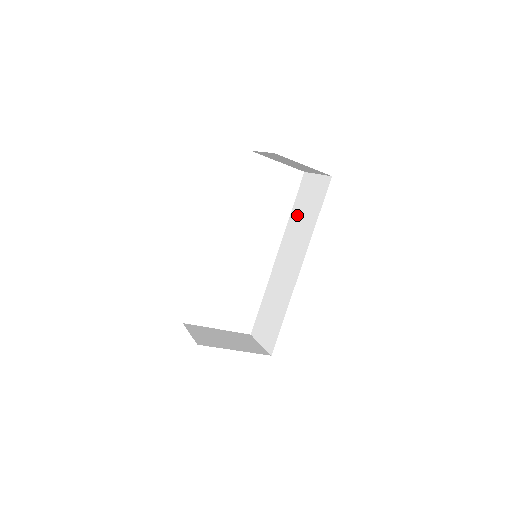
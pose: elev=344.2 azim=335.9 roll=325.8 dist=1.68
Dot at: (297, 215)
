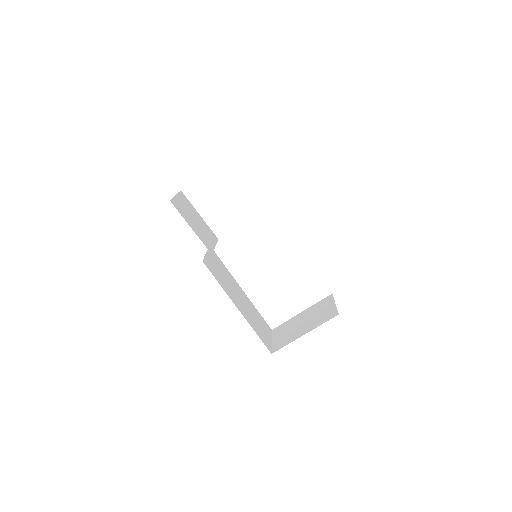
Dot at: occluded
